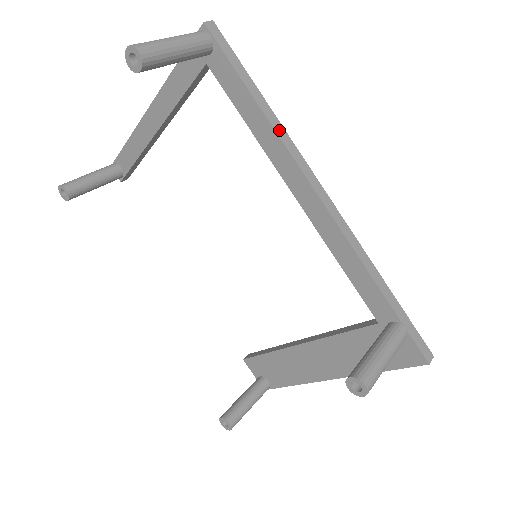
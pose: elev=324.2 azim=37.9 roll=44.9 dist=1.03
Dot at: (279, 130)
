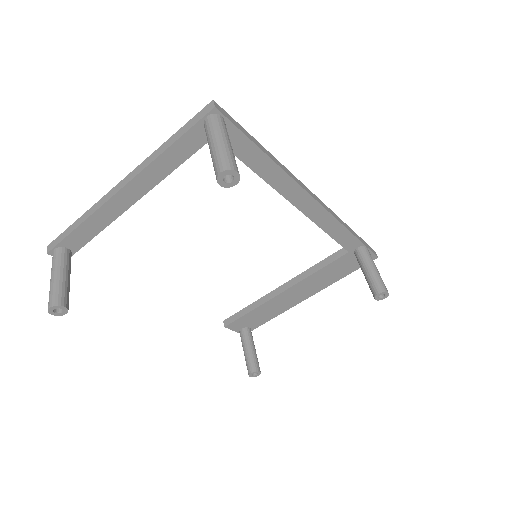
Dot at: (282, 167)
